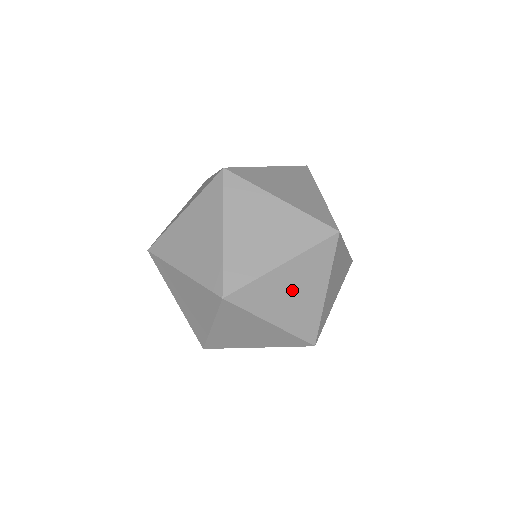
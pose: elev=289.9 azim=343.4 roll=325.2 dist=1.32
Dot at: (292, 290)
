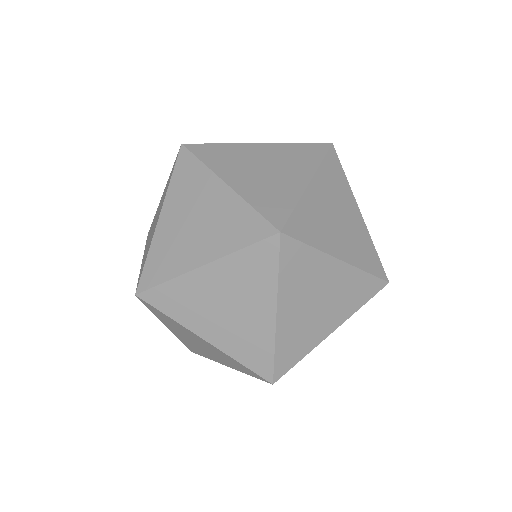
Dot at: (333, 213)
